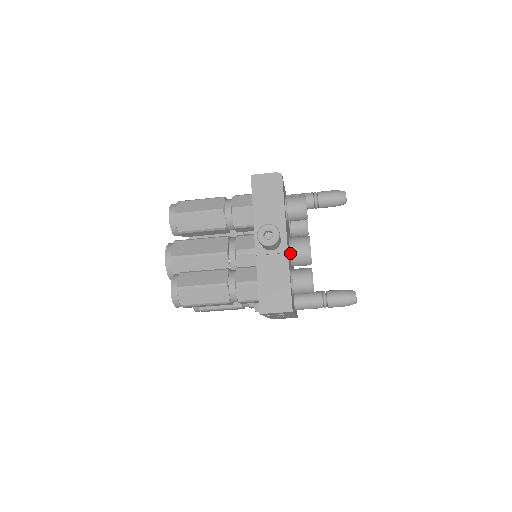
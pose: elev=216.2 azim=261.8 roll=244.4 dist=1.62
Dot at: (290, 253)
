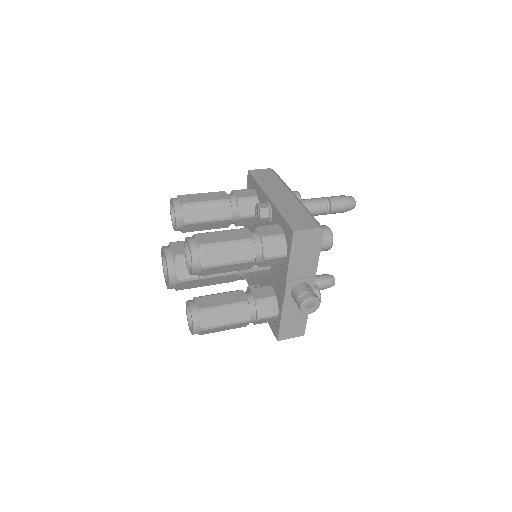
Dot at: occluded
